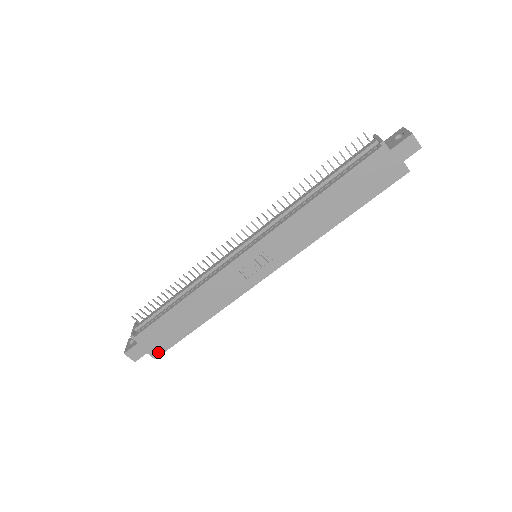
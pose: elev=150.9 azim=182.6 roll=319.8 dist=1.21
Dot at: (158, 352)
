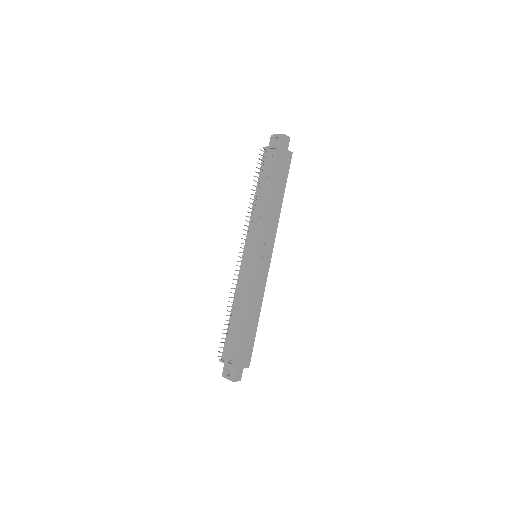
Dot at: (248, 362)
